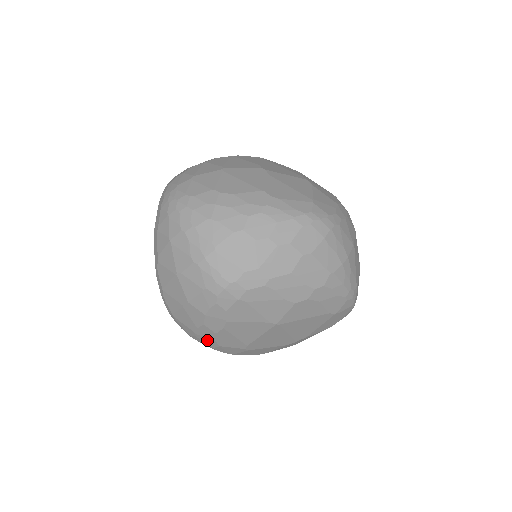
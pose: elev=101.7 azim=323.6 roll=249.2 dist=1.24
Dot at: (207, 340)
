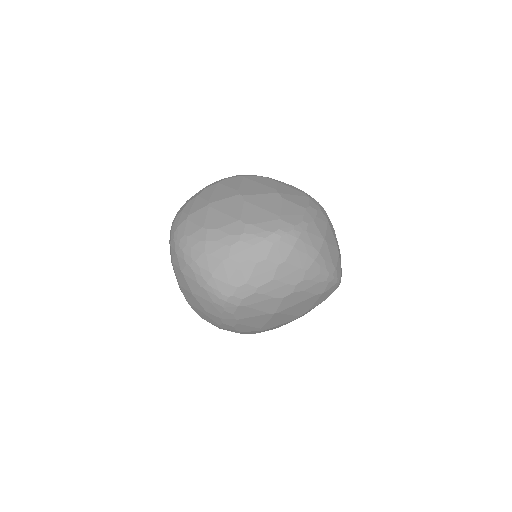
Dot at: (230, 330)
